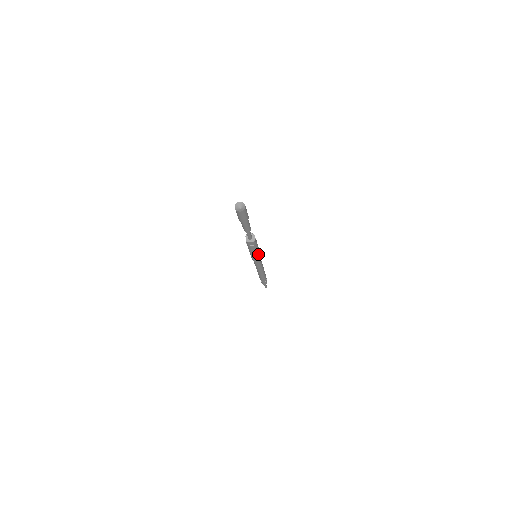
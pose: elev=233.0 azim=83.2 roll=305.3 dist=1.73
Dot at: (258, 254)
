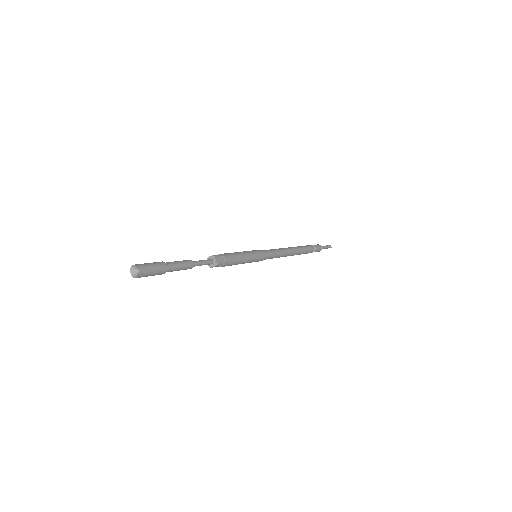
Dot at: (249, 260)
